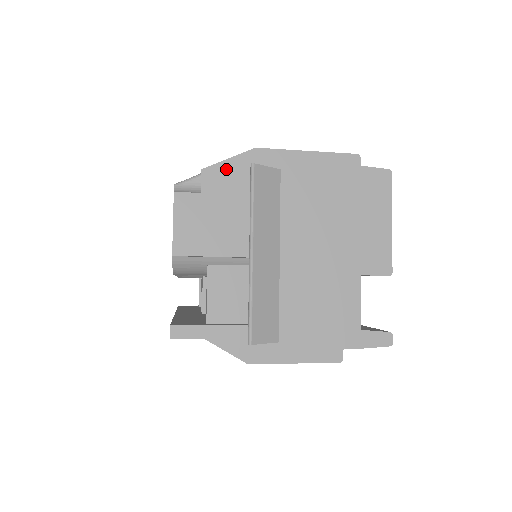
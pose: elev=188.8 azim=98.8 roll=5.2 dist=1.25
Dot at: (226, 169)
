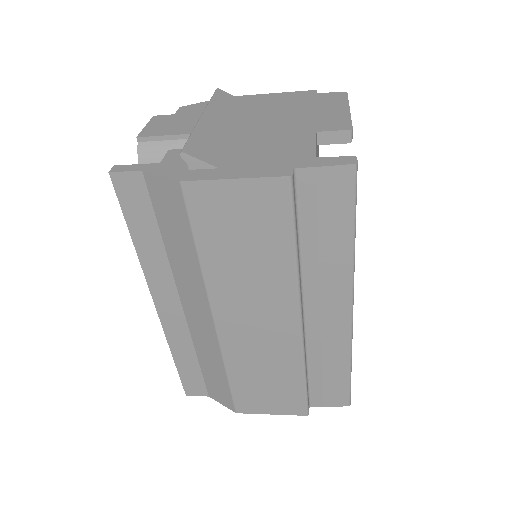
Dot at: (199, 105)
